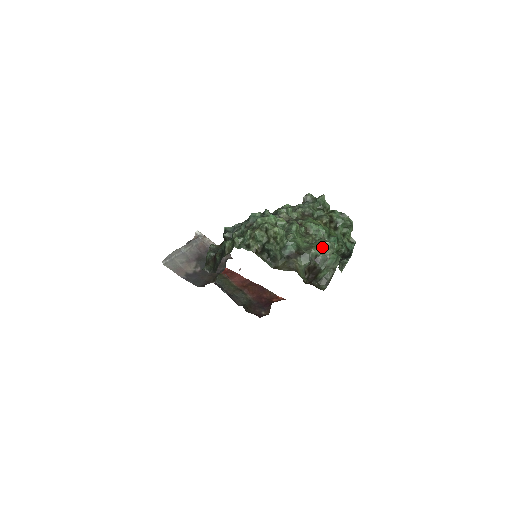
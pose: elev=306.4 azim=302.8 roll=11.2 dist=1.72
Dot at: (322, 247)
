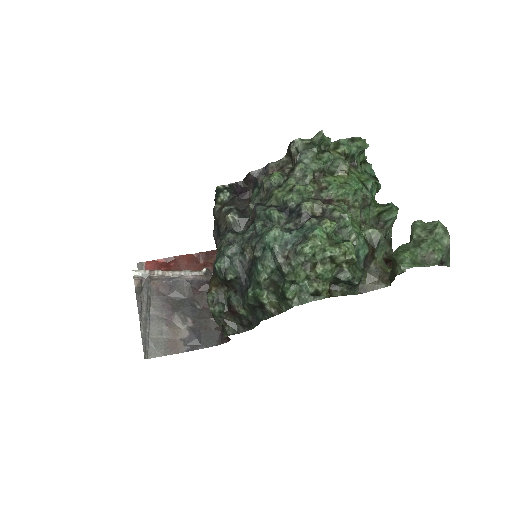
Dot at: (437, 241)
